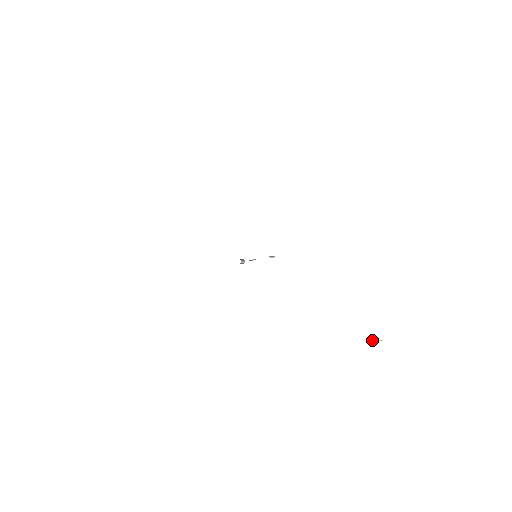
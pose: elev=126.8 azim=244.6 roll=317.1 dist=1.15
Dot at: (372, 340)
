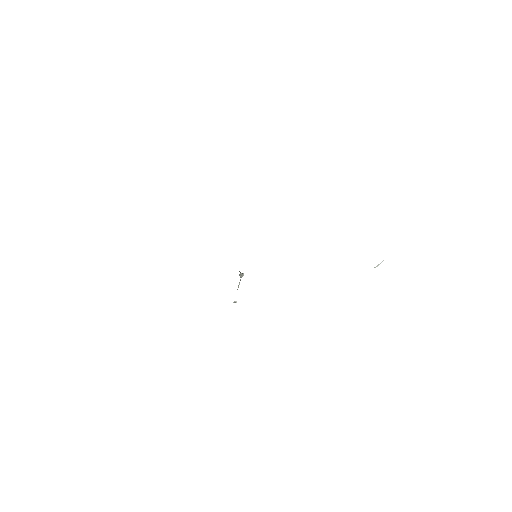
Dot at: (376, 266)
